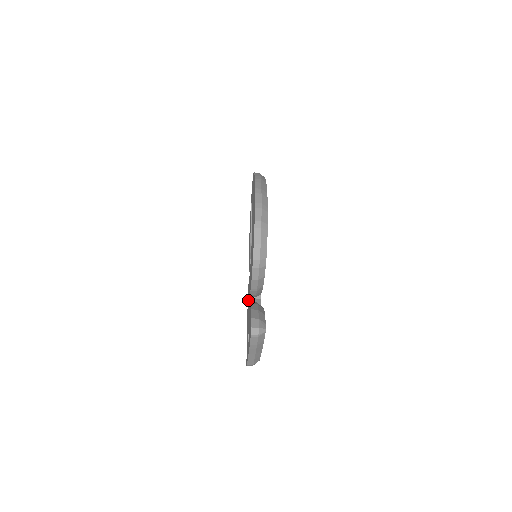
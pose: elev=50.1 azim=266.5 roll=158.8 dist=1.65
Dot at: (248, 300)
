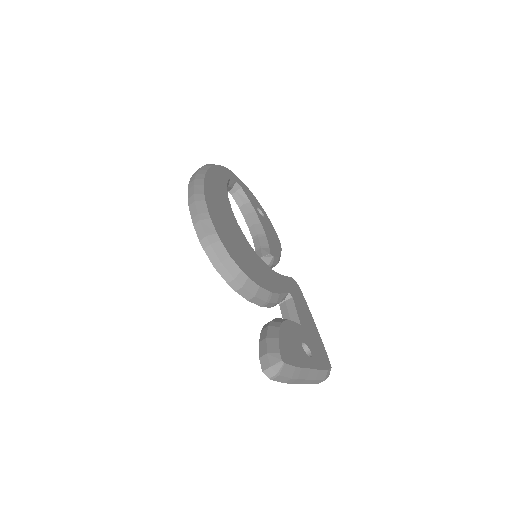
Dot at: occluded
